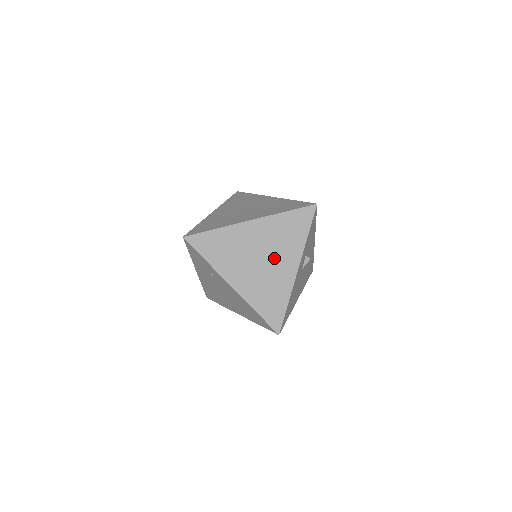
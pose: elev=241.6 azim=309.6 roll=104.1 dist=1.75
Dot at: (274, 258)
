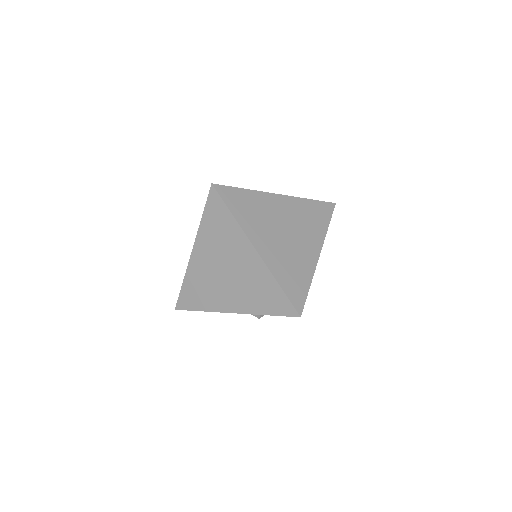
Dot at: (232, 286)
